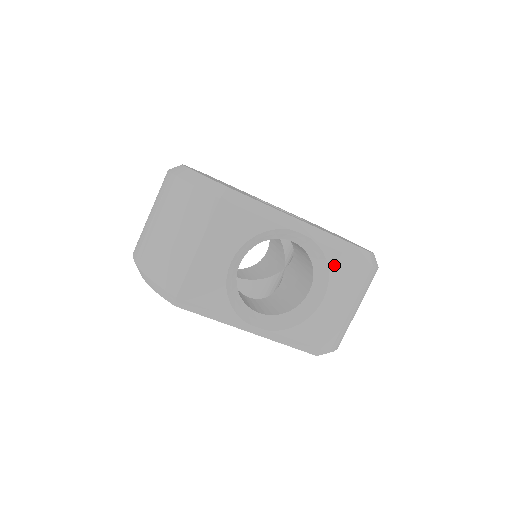
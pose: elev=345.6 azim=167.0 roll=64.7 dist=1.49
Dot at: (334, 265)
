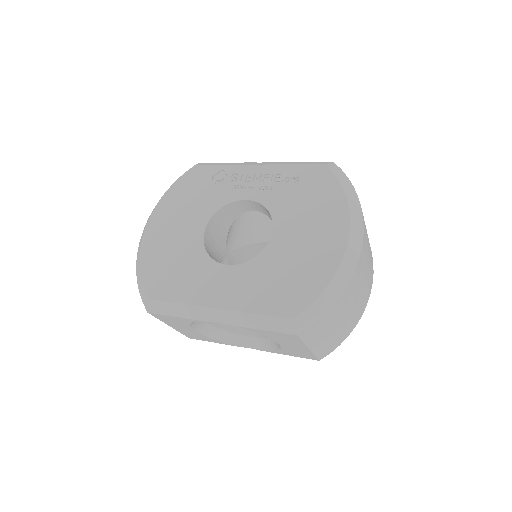
Dot at: (263, 334)
